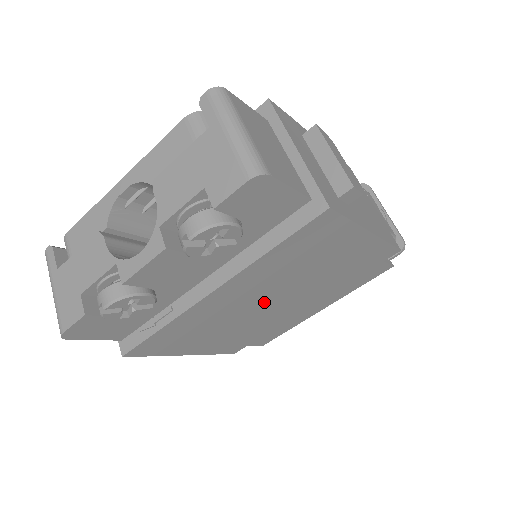
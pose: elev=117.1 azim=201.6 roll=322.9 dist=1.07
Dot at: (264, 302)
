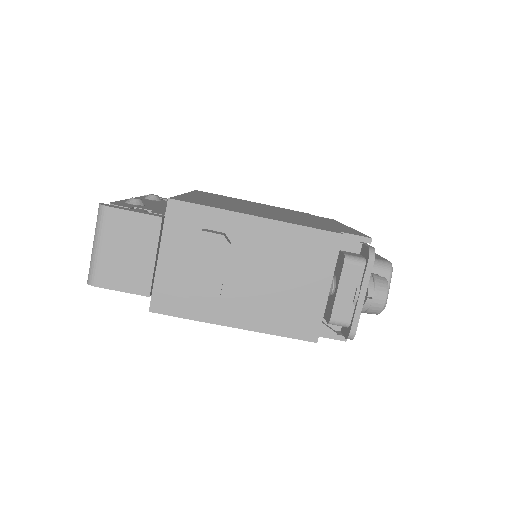
Dot at: occluded
